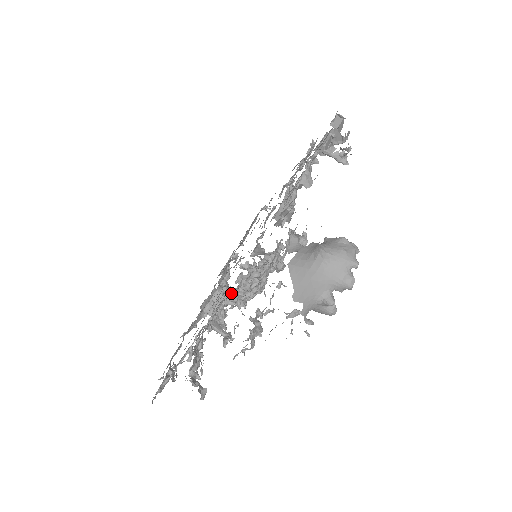
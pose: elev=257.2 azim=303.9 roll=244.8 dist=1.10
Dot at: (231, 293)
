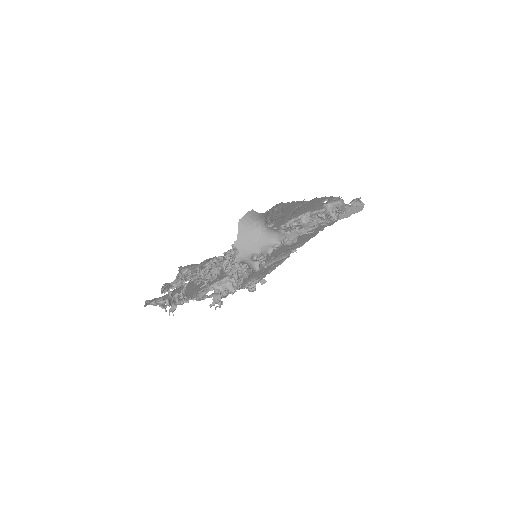
Dot at: occluded
